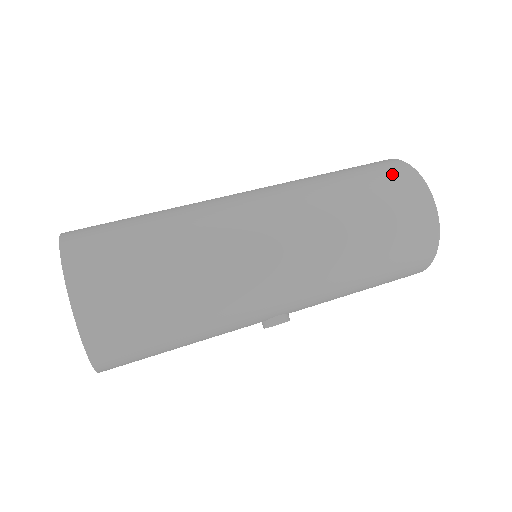
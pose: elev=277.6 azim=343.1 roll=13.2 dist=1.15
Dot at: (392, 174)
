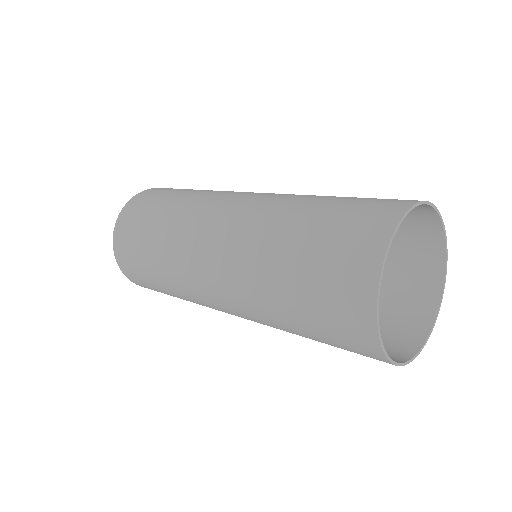
Dot at: (342, 308)
